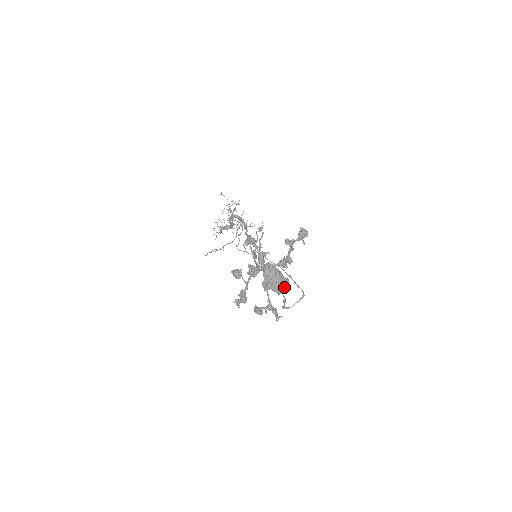
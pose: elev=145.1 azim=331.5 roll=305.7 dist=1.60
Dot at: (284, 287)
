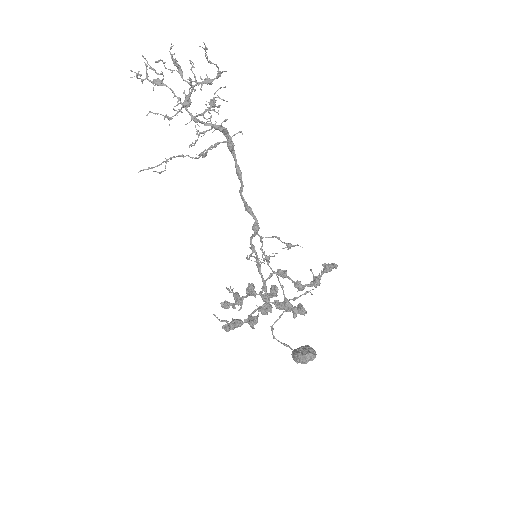
Dot at: occluded
